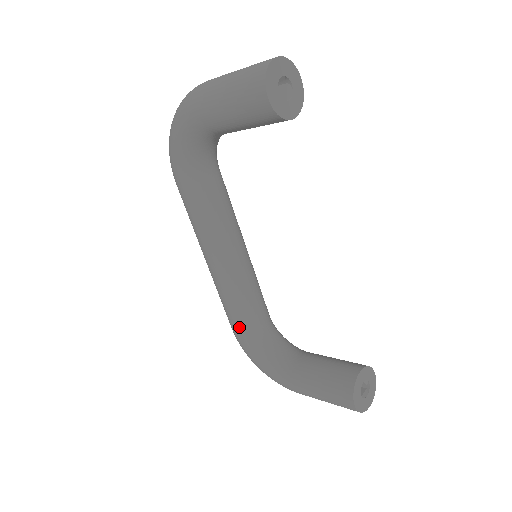
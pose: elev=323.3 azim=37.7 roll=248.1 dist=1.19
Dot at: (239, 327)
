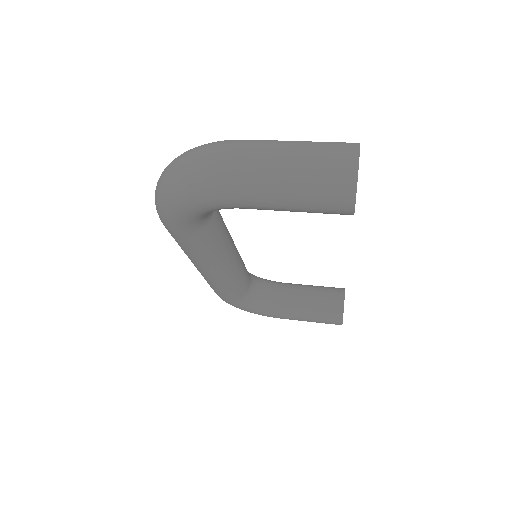
Dot at: (231, 298)
